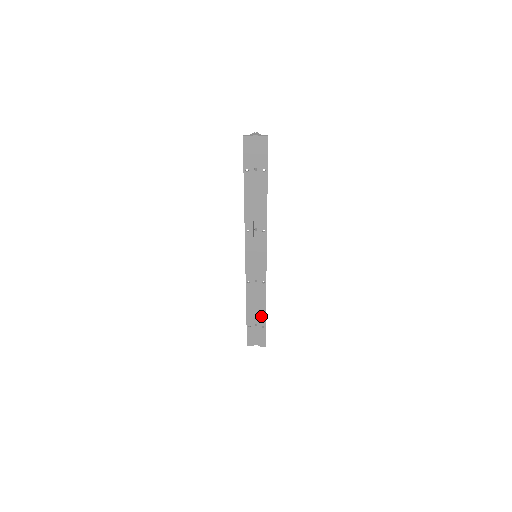
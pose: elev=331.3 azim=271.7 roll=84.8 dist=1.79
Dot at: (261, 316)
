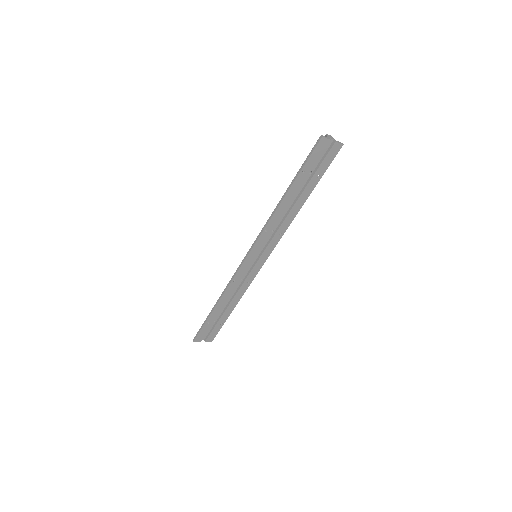
Dot at: (226, 314)
